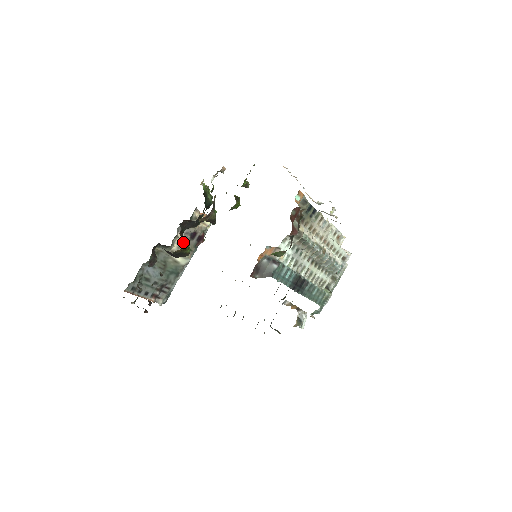
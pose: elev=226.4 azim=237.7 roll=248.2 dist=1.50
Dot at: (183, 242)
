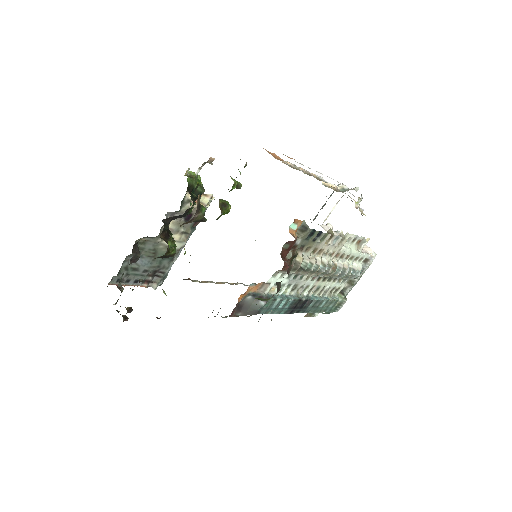
Dot at: (175, 226)
